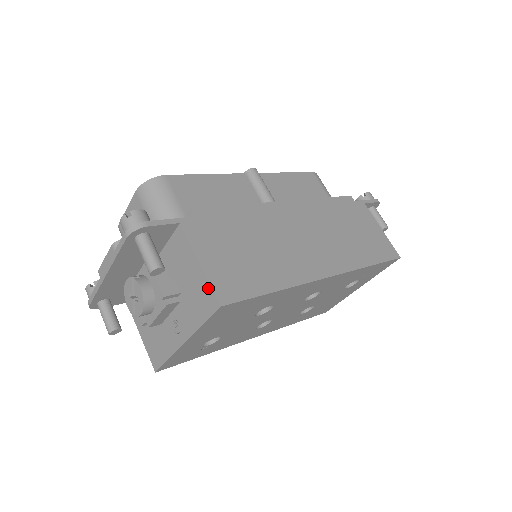
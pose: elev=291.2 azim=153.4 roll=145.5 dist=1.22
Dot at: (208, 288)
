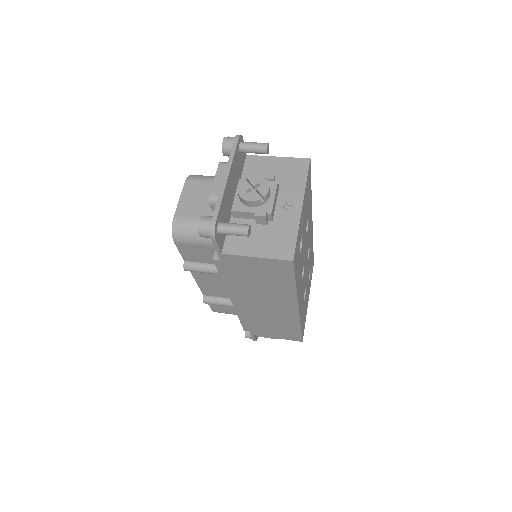
Dot at: (294, 160)
